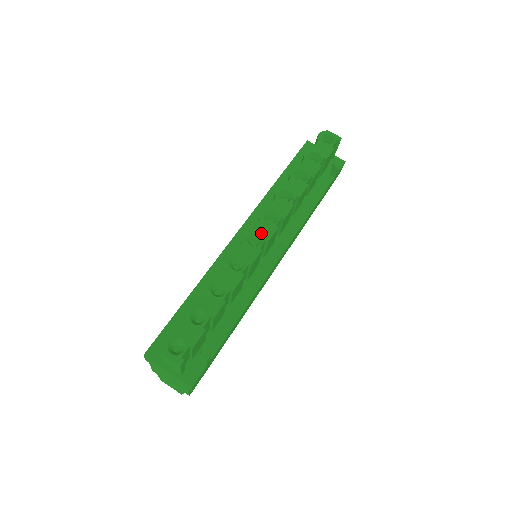
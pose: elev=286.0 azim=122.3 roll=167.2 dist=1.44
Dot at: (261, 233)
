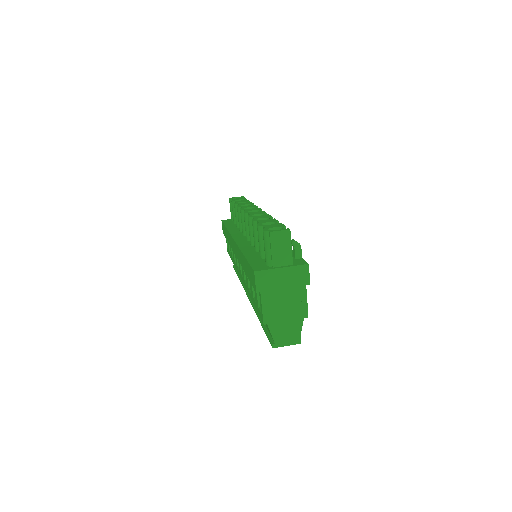
Dot at: (253, 210)
